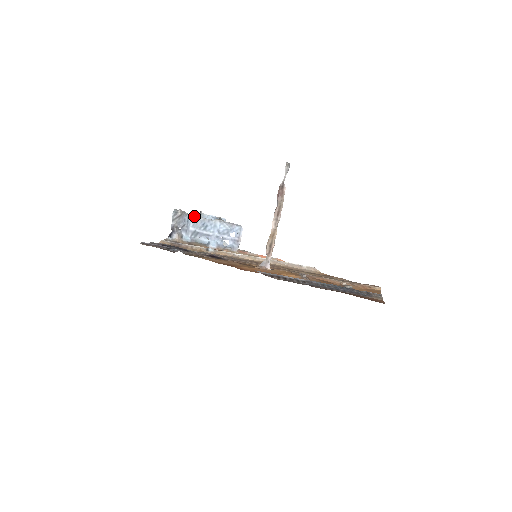
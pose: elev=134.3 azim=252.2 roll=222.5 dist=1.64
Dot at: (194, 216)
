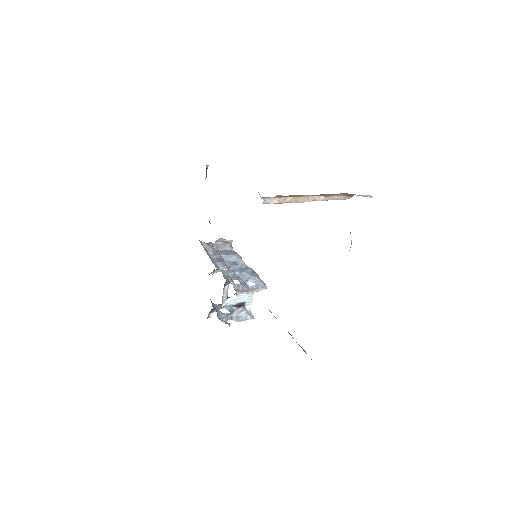
Dot at: (236, 253)
